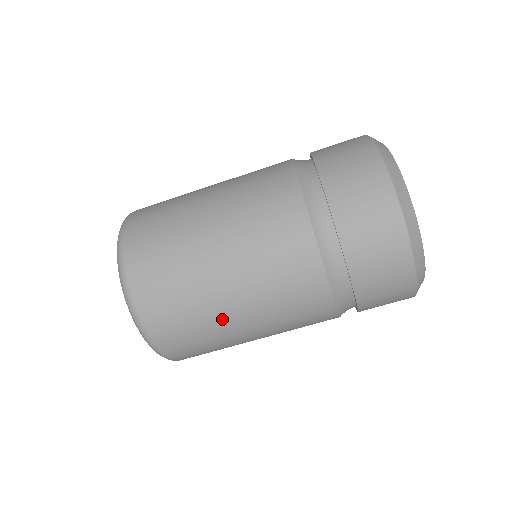
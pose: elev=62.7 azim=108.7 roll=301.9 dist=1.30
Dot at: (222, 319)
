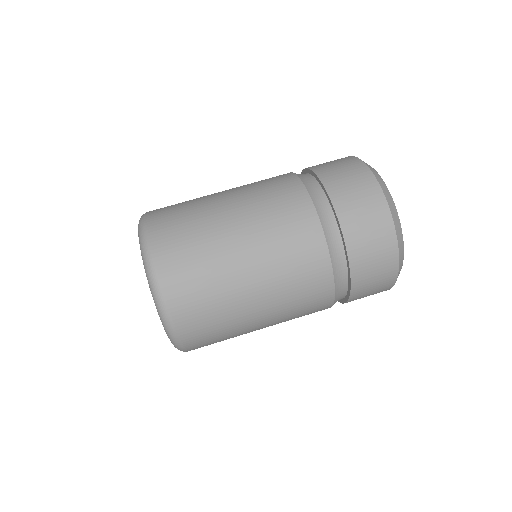
Dot at: (215, 219)
